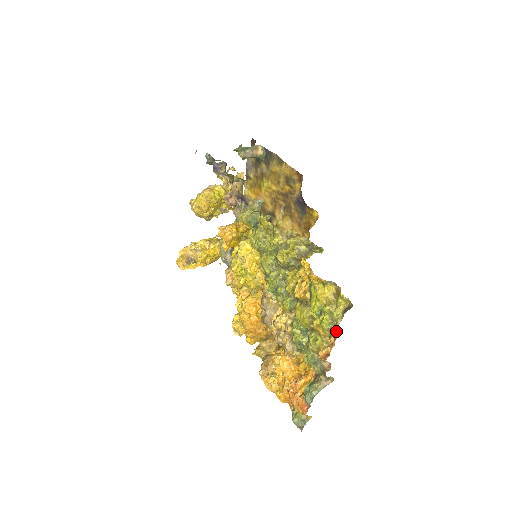
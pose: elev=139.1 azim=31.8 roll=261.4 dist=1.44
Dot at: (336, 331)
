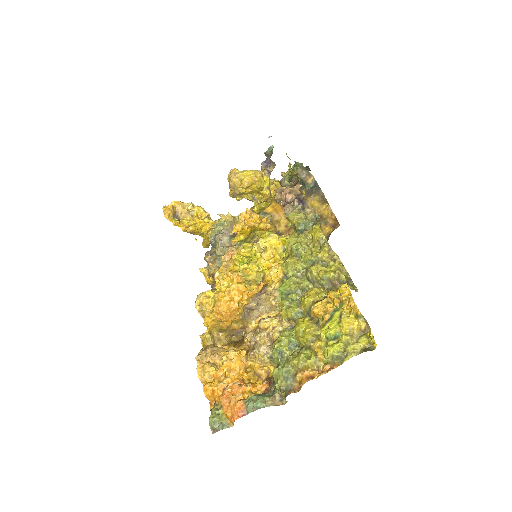
Dot at: (340, 362)
